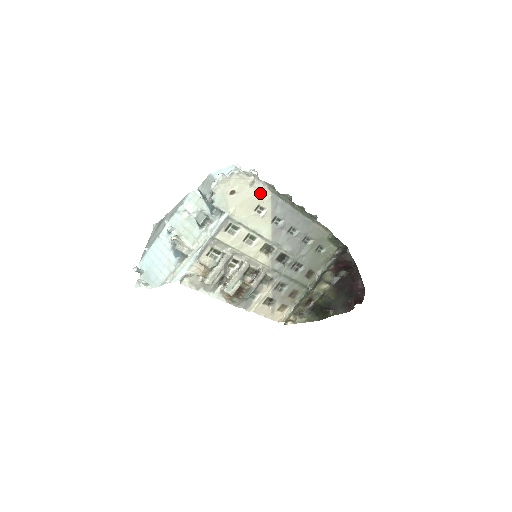
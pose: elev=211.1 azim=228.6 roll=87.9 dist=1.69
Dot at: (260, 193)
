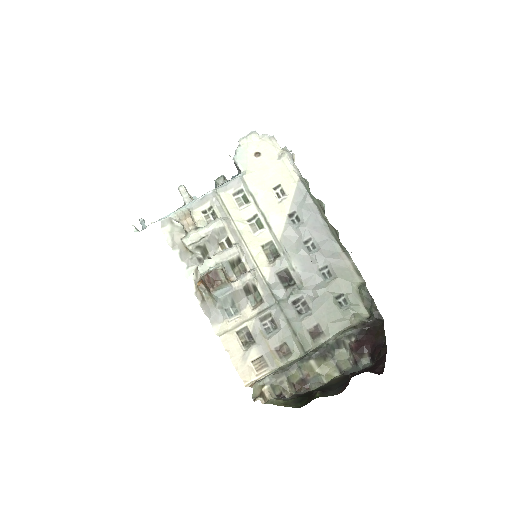
Dot at: (287, 172)
